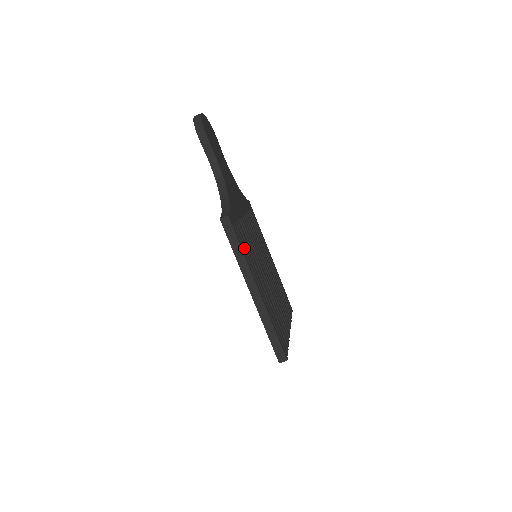
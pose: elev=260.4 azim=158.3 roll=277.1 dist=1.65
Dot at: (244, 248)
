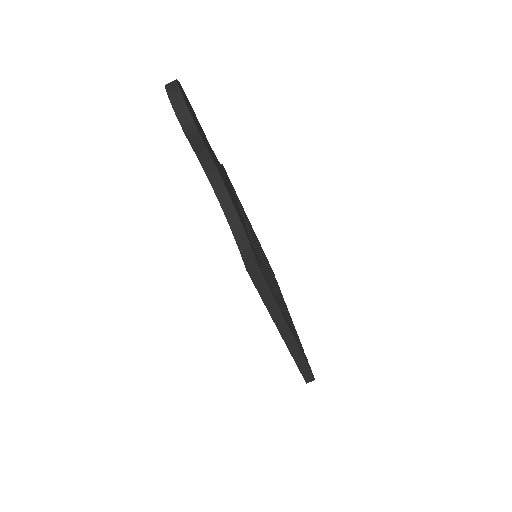
Dot at: (270, 286)
